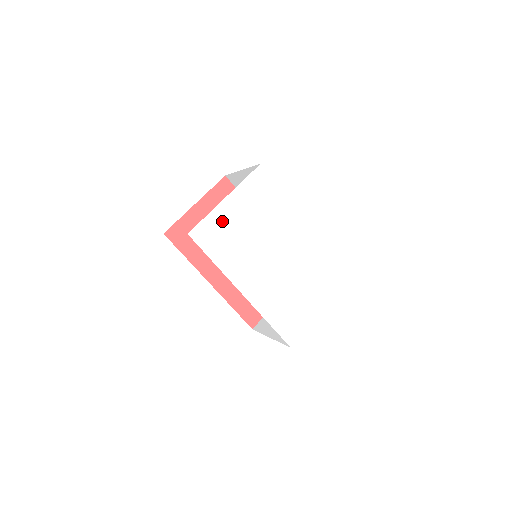
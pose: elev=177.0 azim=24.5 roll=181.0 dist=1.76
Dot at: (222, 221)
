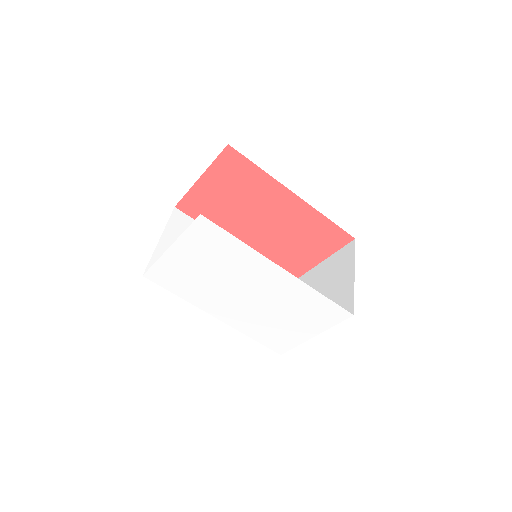
Dot at: (173, 266)
